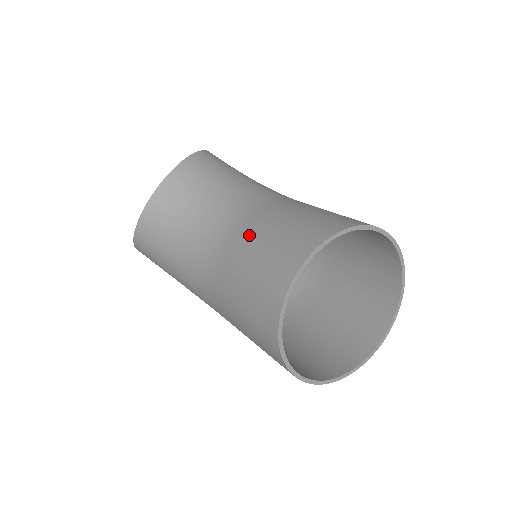
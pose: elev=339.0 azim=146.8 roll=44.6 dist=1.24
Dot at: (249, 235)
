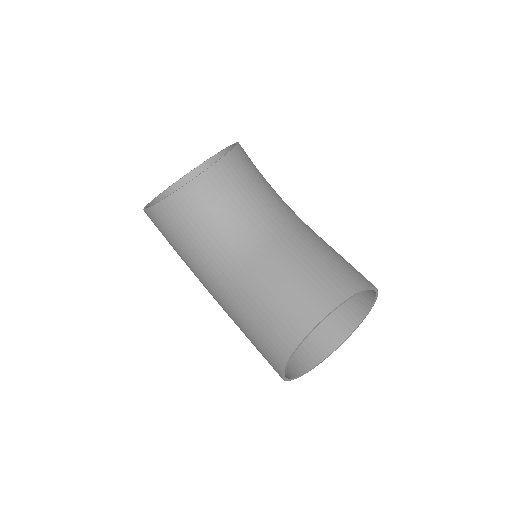
Dot at: (281, 261)
